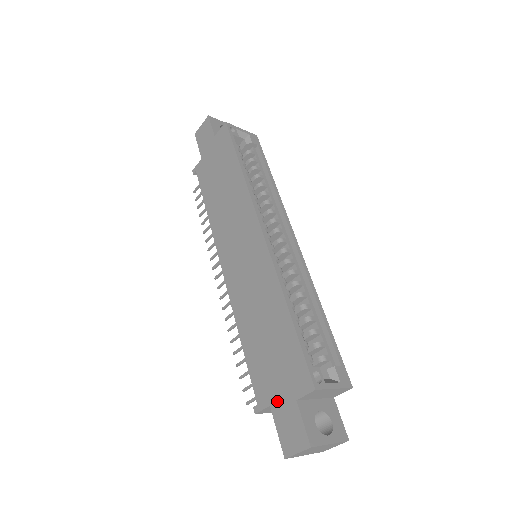
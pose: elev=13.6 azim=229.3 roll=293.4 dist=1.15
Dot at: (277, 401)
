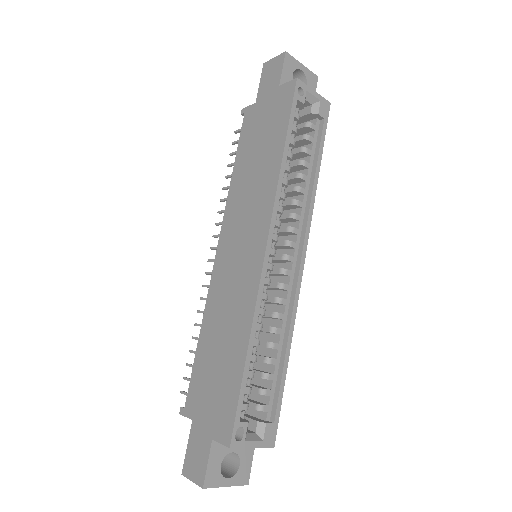
Dot at: (199, 423)
